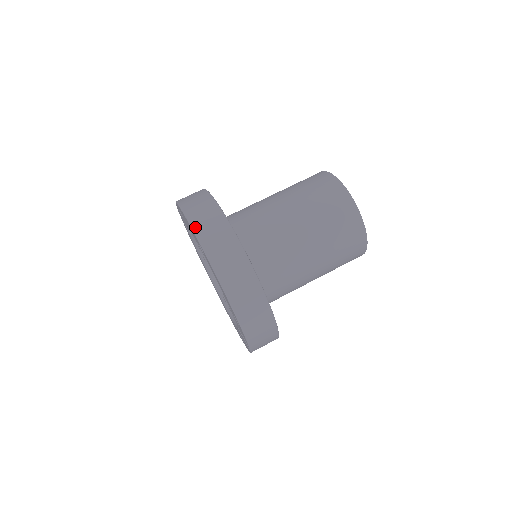
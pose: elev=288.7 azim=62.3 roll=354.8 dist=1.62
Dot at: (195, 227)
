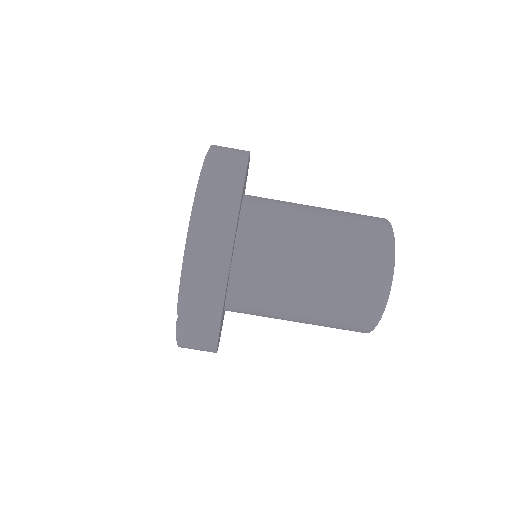
Dot at: (213, 148)
